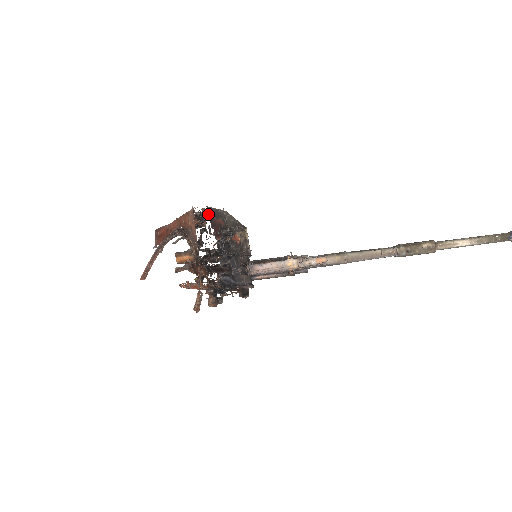
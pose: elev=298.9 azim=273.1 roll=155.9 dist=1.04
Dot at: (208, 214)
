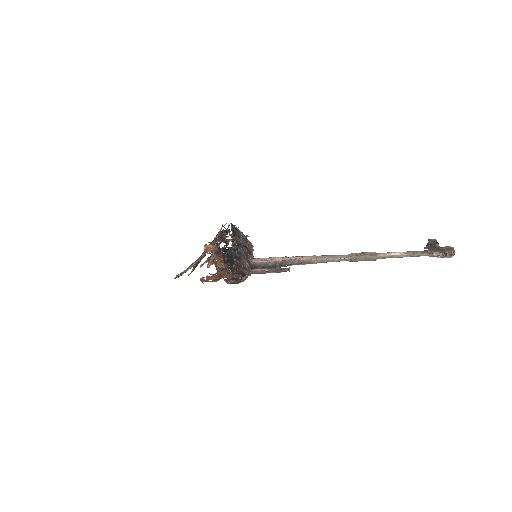
Dot at: (231, 226)
